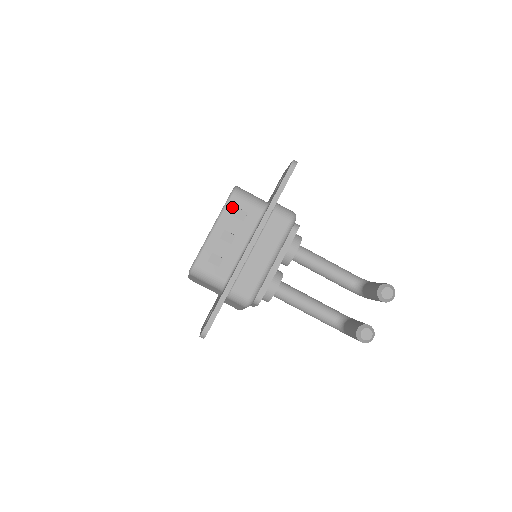
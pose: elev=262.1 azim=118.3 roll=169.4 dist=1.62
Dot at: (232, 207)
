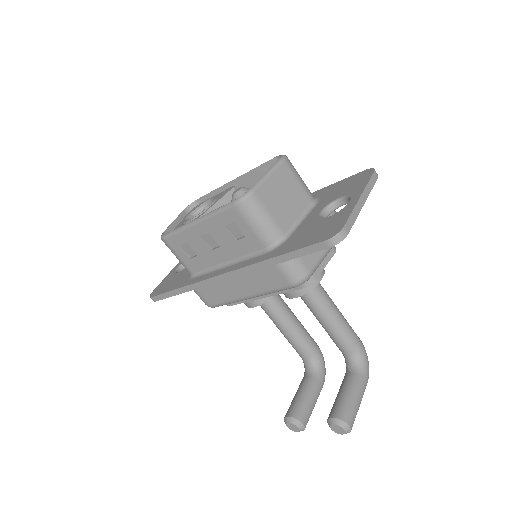
Dot at: (228, 218)
